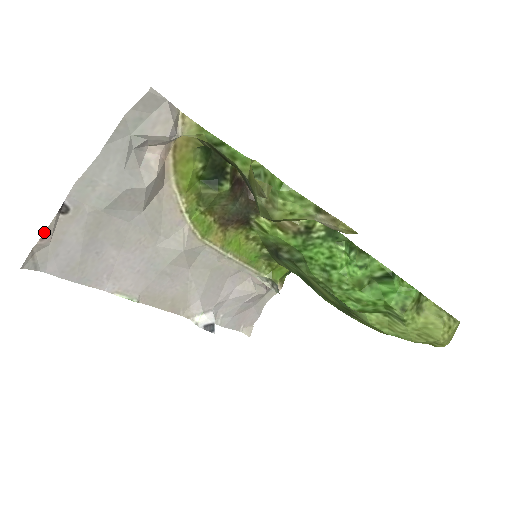
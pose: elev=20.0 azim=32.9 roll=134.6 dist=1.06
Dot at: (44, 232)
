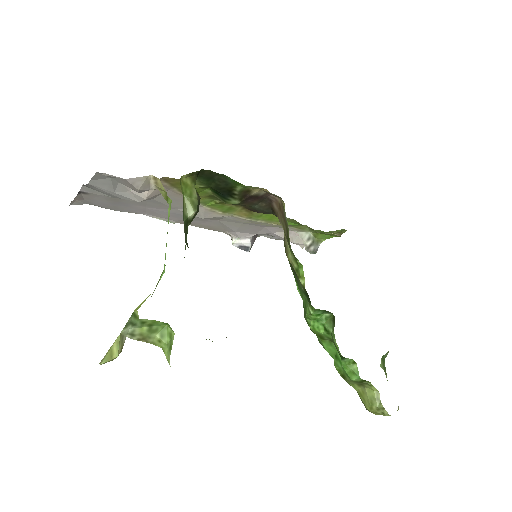
Dot at: (74, 198)
